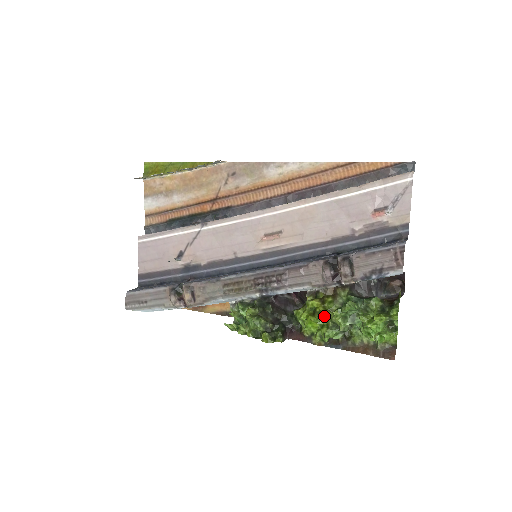
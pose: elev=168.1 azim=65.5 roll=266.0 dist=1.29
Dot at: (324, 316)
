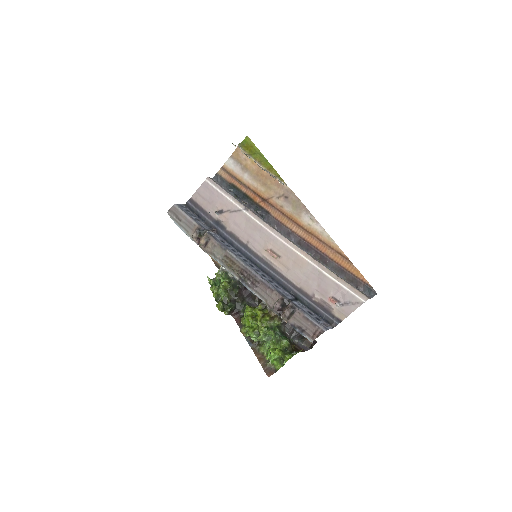
Dot at: (257, 324)
